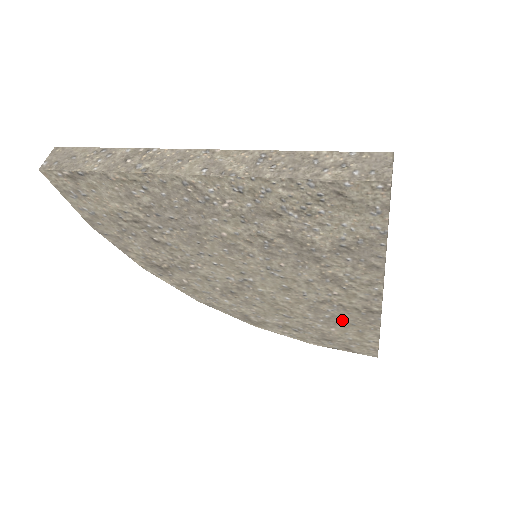
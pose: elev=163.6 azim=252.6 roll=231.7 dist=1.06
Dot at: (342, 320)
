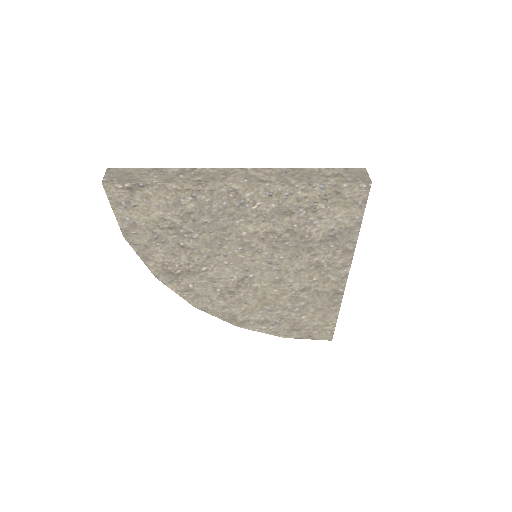
Dot at: (313, 306)
